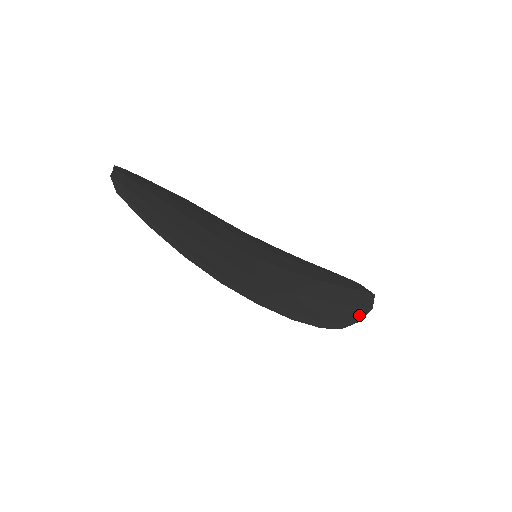
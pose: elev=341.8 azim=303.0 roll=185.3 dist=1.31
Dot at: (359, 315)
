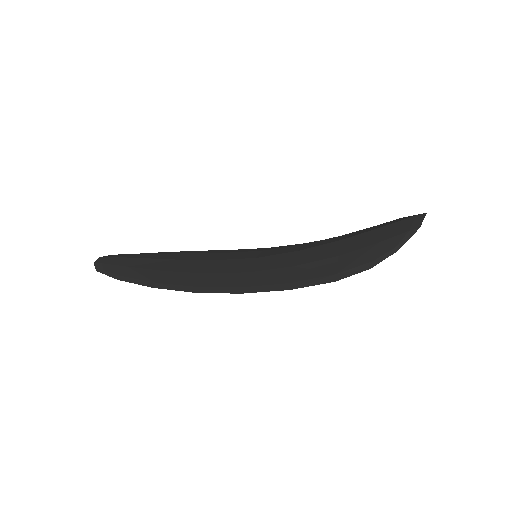
Dot at: (396, 244)
